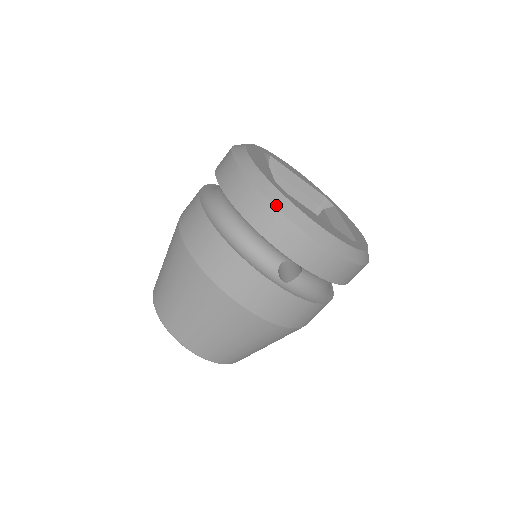
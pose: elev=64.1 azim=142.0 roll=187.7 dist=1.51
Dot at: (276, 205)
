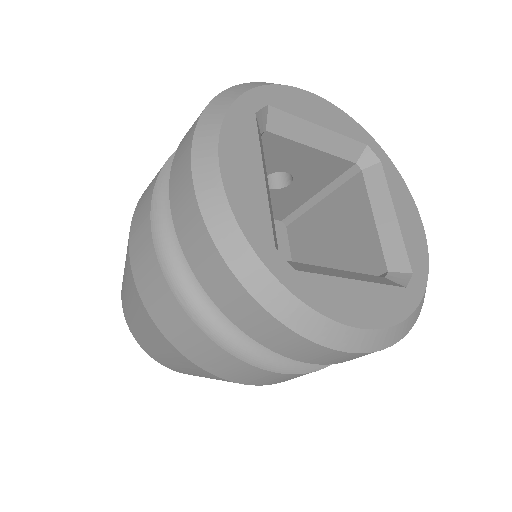
Dot at: (278, 316)
